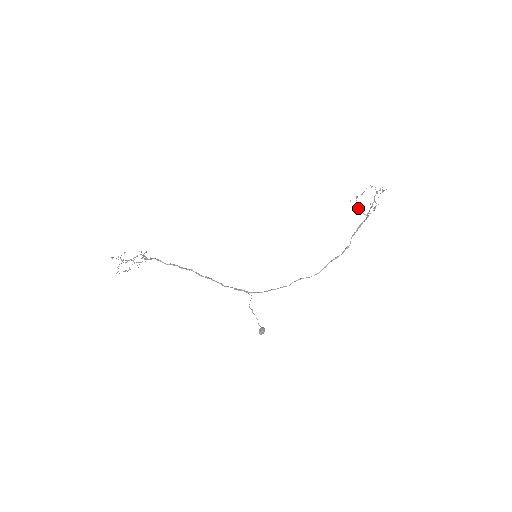
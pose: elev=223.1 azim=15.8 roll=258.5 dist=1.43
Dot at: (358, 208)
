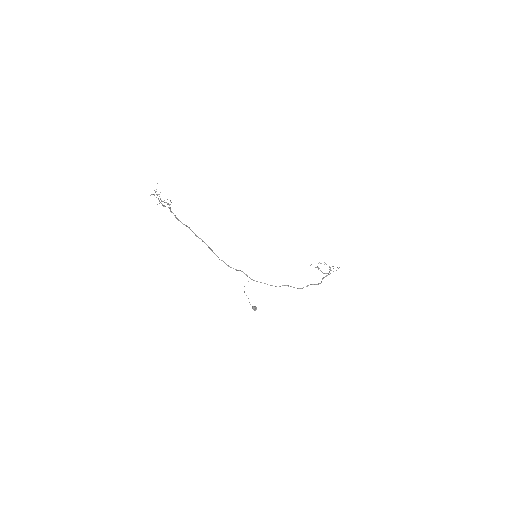
Dot at: occluded
